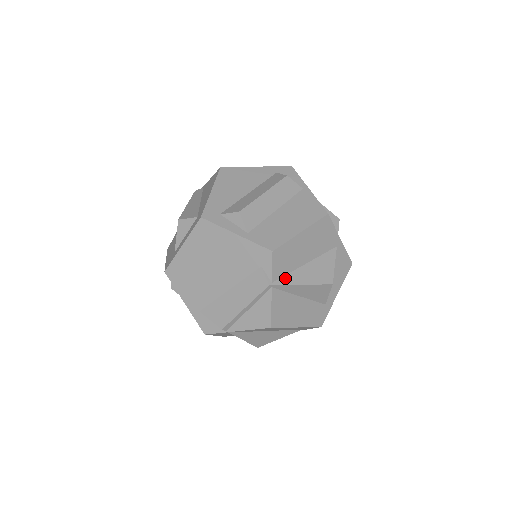
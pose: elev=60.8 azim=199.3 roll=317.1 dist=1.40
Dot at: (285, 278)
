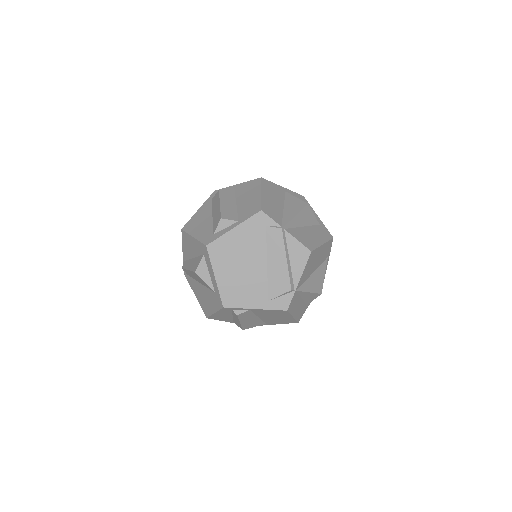
Dot at: (284, 220)
